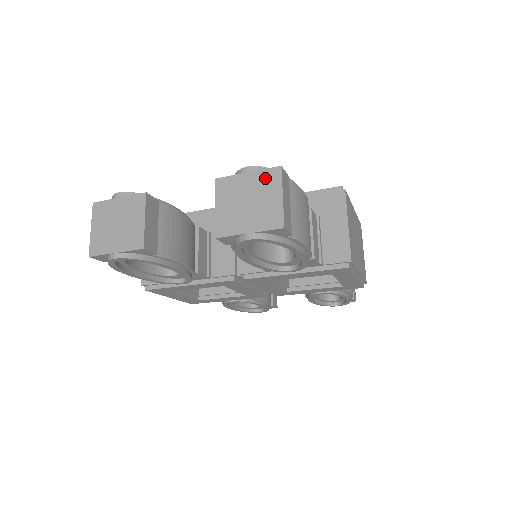
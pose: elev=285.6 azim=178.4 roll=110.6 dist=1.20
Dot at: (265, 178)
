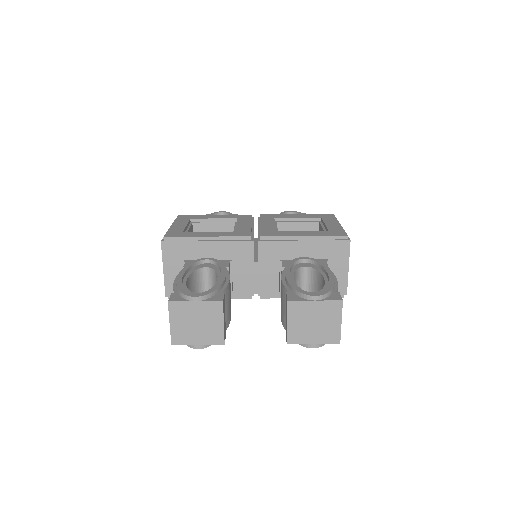
Dot at: (329, 308)
